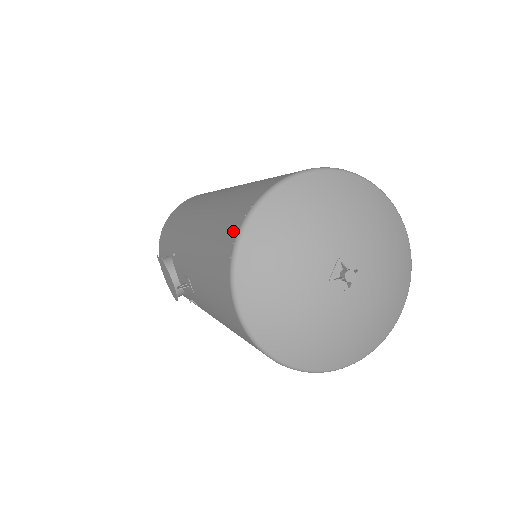
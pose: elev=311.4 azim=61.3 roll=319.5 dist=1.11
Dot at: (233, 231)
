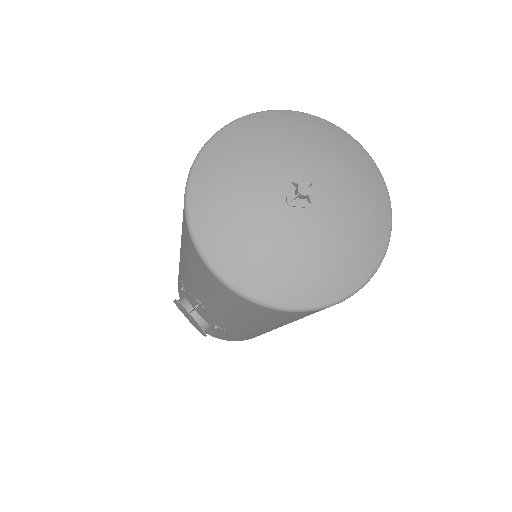
Dot at: occluded
